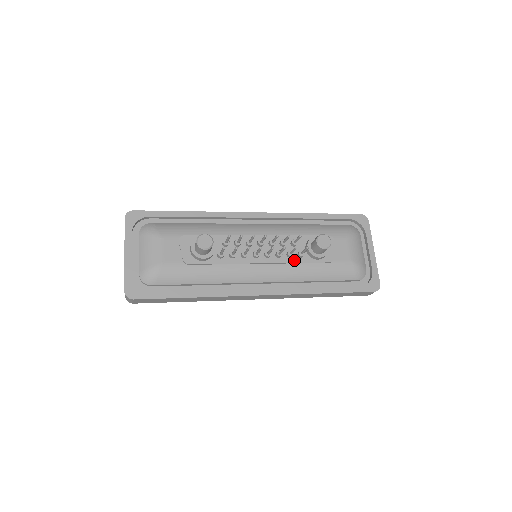
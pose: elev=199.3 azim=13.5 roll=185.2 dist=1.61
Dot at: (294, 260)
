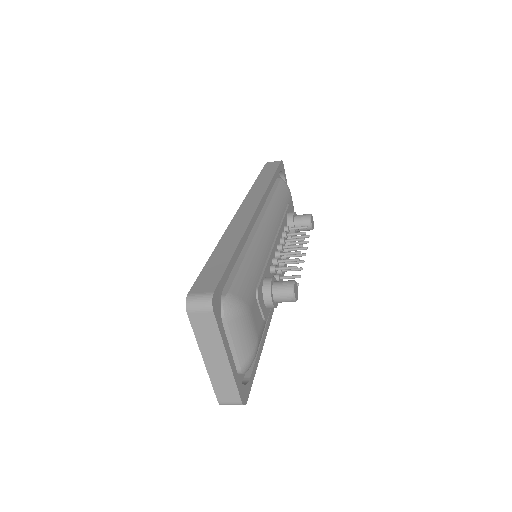
Dot at: occluded
